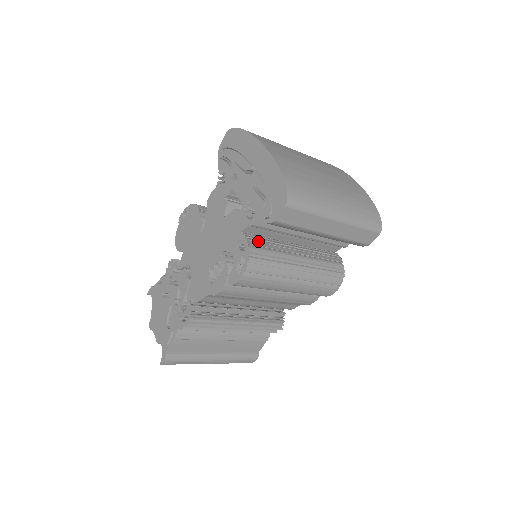
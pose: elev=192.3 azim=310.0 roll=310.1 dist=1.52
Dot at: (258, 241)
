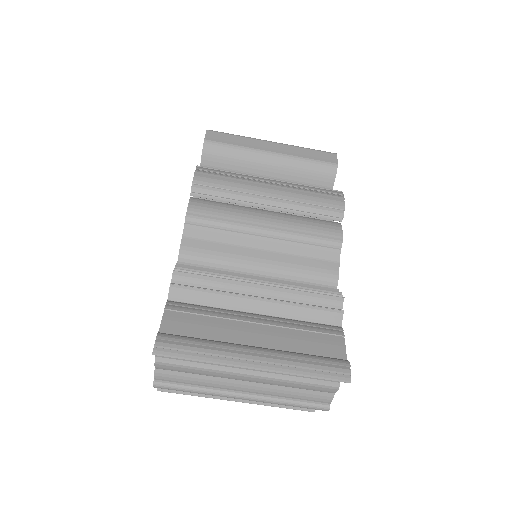
Dot at: occluded
